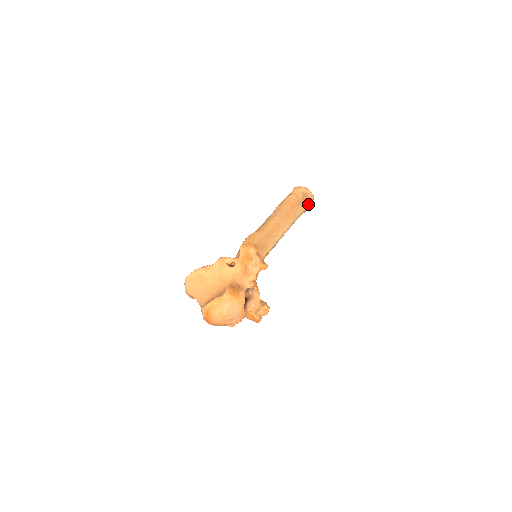
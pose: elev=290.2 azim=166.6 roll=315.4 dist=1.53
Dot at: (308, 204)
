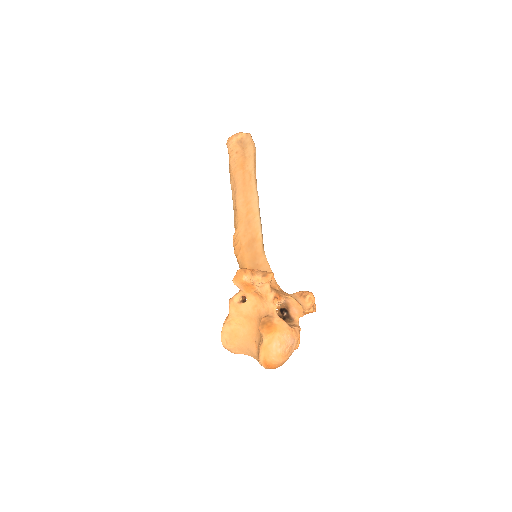
Dot at: (251, 149)
